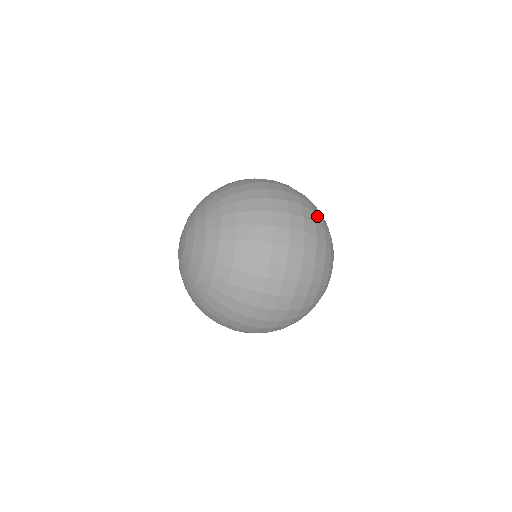
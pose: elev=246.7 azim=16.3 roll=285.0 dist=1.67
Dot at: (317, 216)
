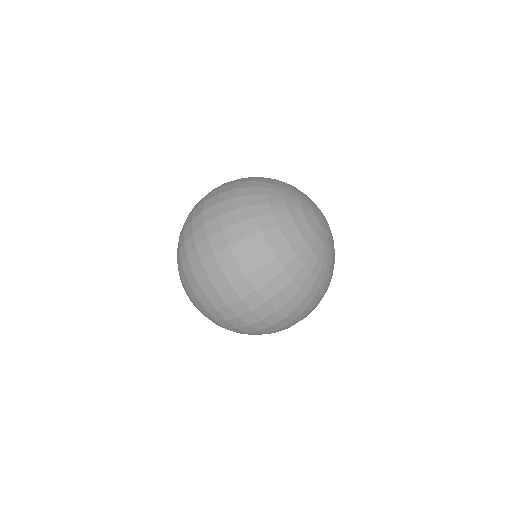
Dot at: (240, 199)
